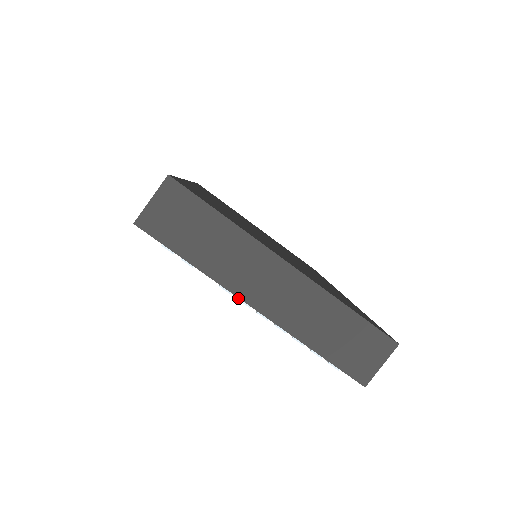
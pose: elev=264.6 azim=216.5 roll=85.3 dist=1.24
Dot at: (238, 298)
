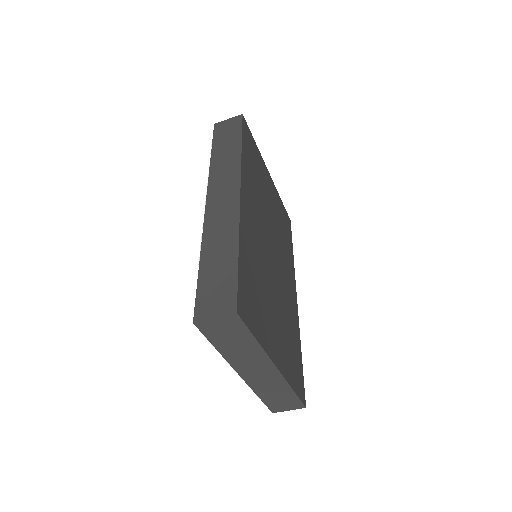
Dot at: (233, 367)
